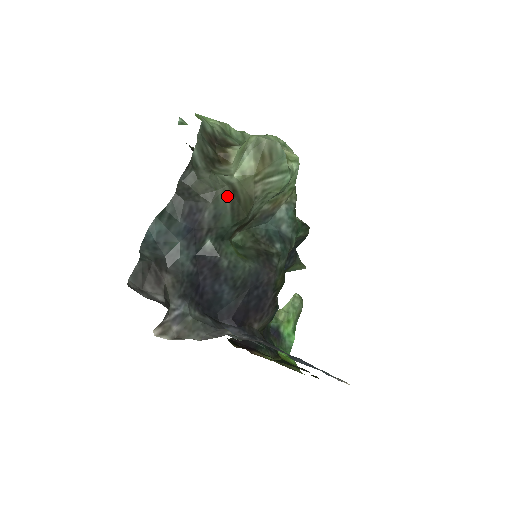
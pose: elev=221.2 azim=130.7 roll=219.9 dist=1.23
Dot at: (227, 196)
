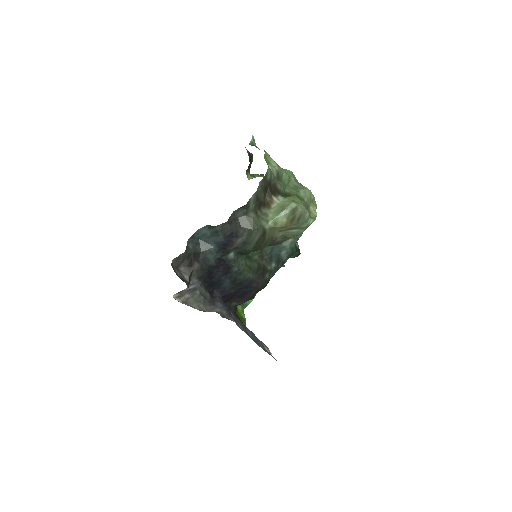
Dot at: (258, 235)
